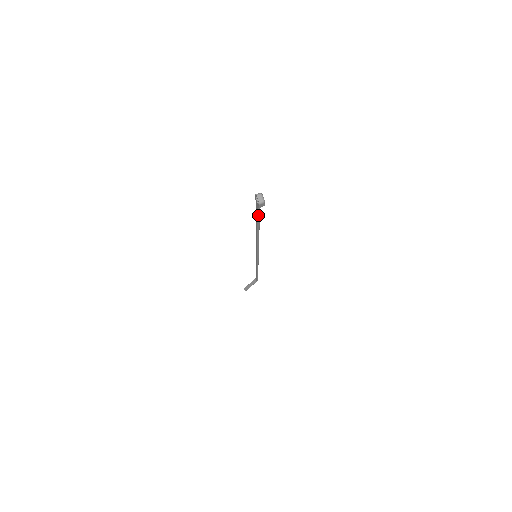
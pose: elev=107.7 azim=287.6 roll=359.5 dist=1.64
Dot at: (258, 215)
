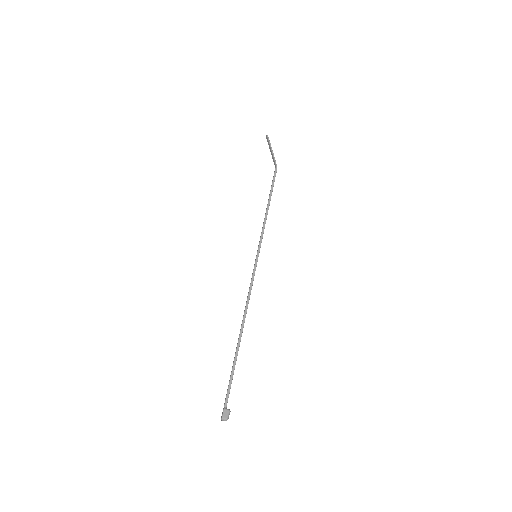
Dot at: (229, 385)
